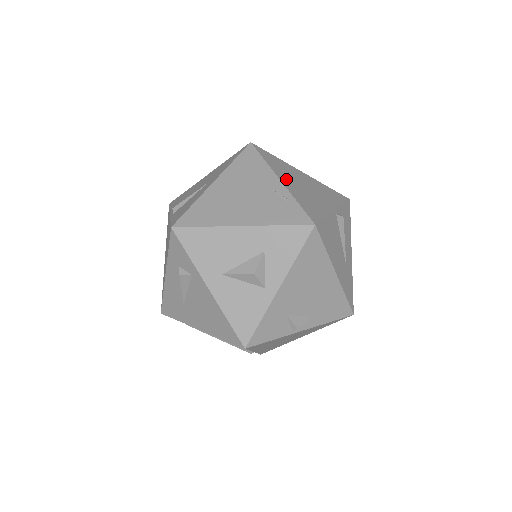
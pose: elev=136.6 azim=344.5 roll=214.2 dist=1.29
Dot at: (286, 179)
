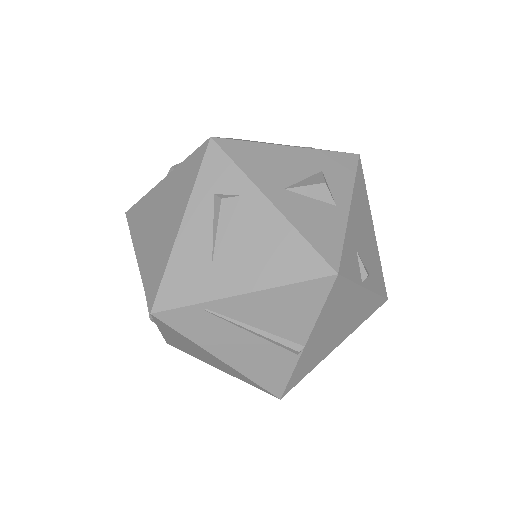
Dot at: occluded
